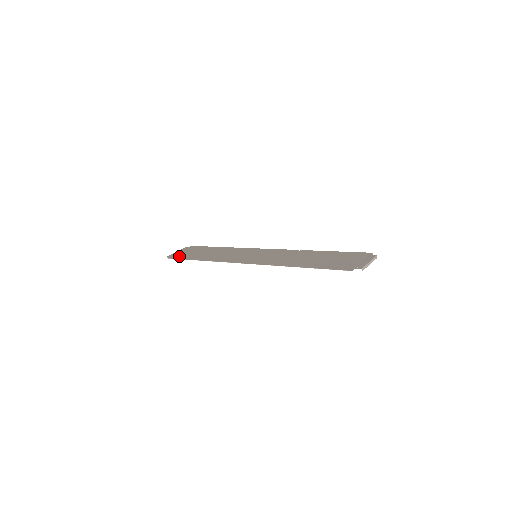
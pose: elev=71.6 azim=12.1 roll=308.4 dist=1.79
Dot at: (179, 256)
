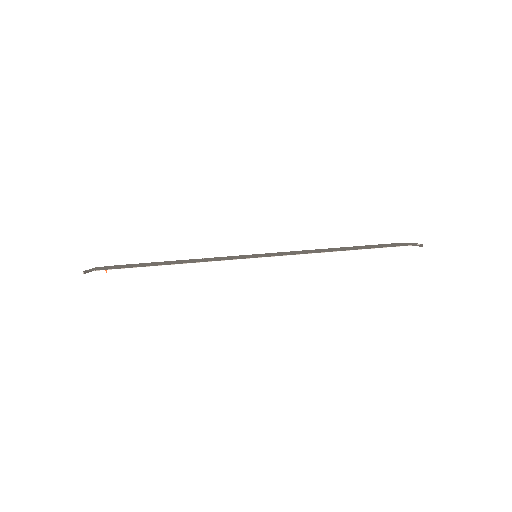
Dot at: (112, 268)
